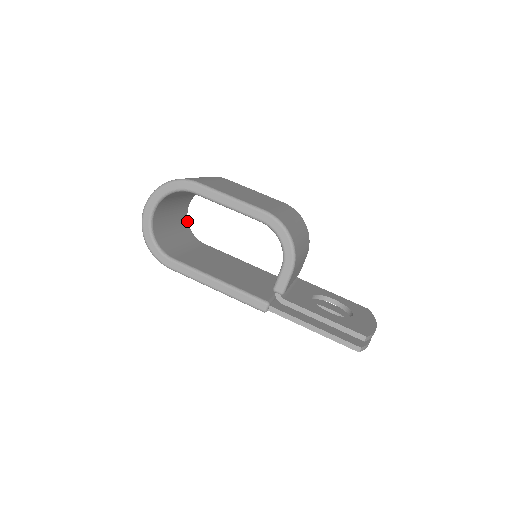
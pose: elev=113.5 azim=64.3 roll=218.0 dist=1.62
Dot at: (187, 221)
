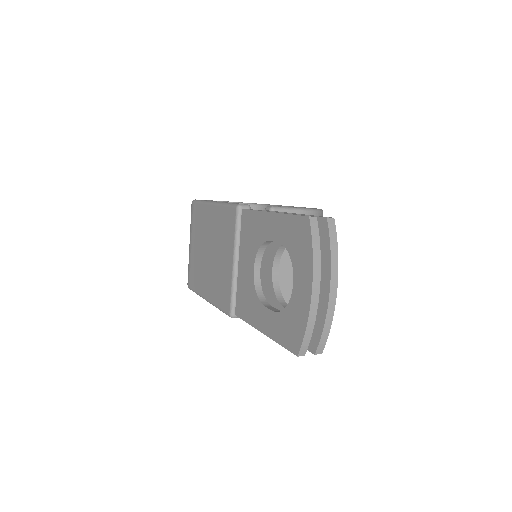
Dot at: occluded
